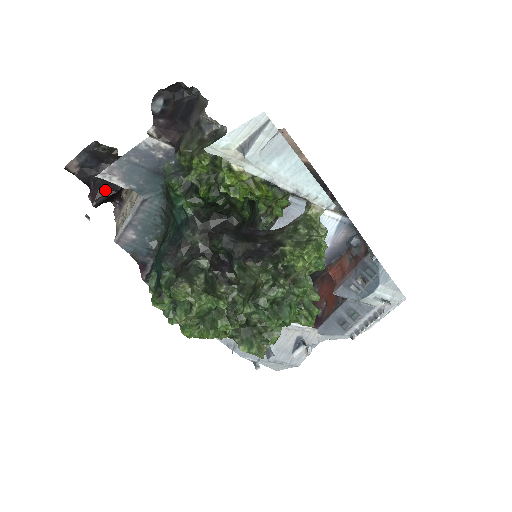
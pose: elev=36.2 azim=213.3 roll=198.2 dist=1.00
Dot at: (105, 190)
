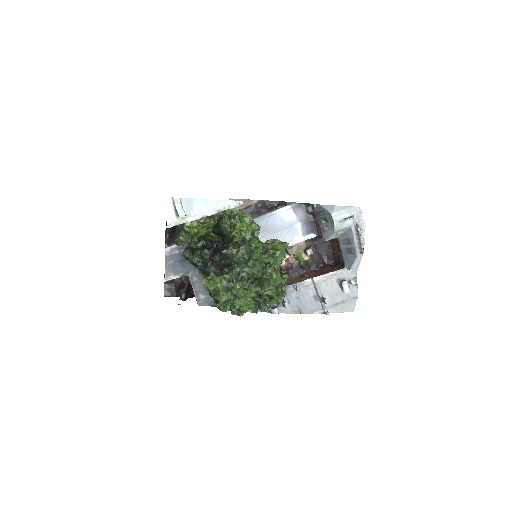
Dot at: (182, 290)
